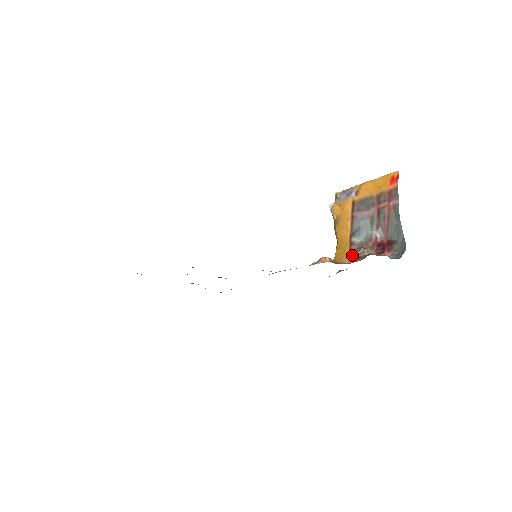
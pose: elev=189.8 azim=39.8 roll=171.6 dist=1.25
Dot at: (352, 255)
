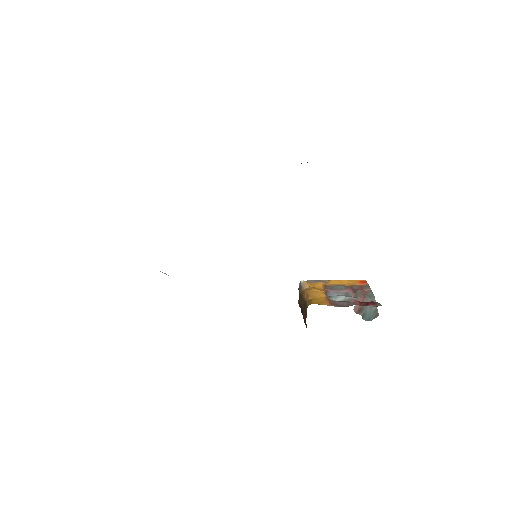
Dot at: (334, 303)
